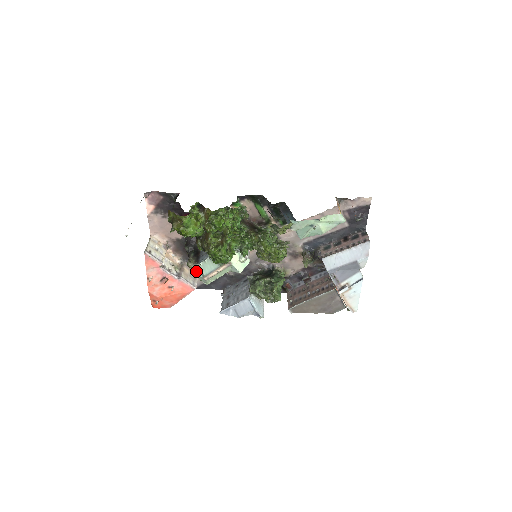
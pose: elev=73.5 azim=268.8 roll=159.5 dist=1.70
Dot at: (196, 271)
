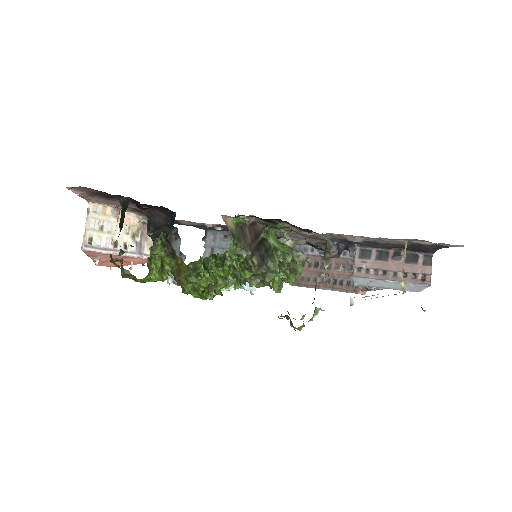
Dot at: occluded
